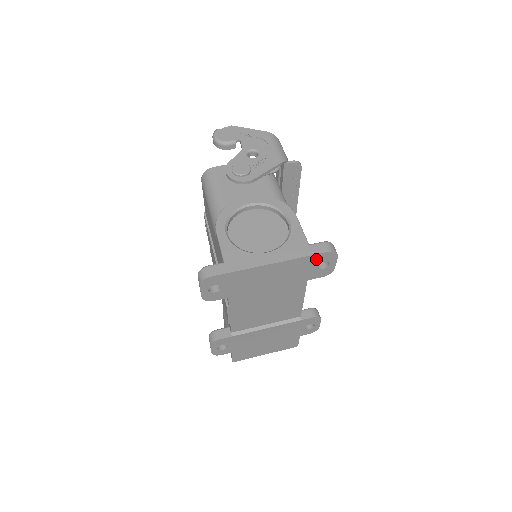
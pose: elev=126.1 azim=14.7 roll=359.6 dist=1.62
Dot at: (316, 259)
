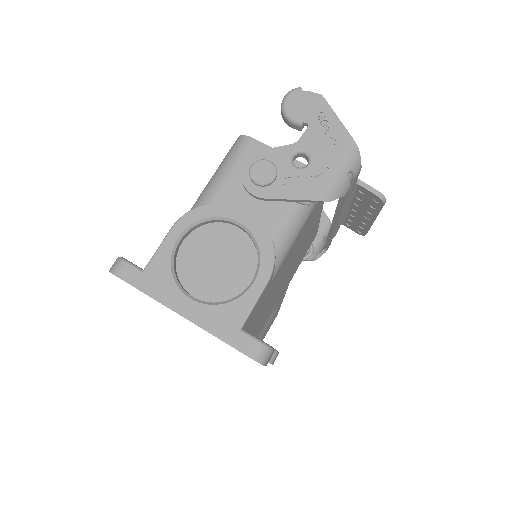
Dot at: occluded
